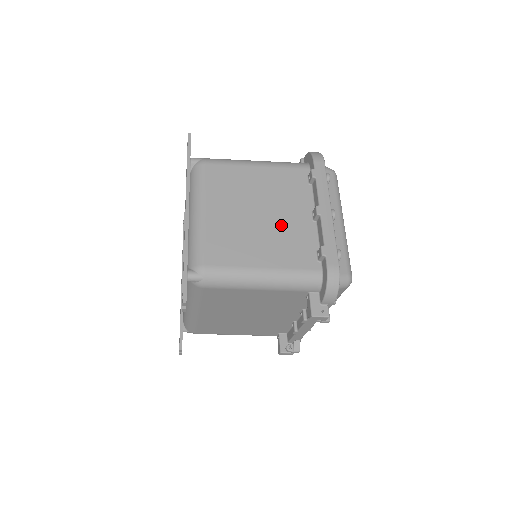
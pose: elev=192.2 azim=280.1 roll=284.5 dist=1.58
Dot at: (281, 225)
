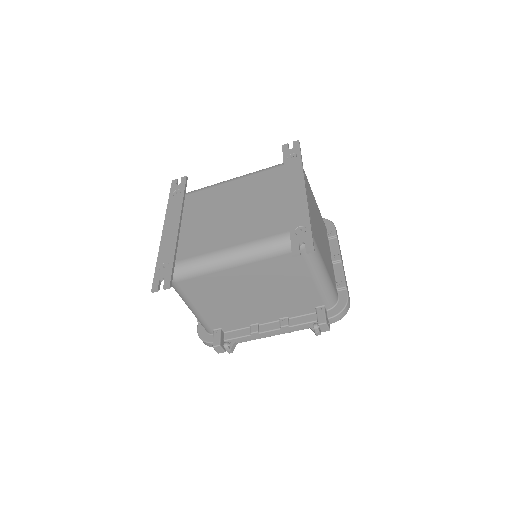
Dot at: (326, 249)
